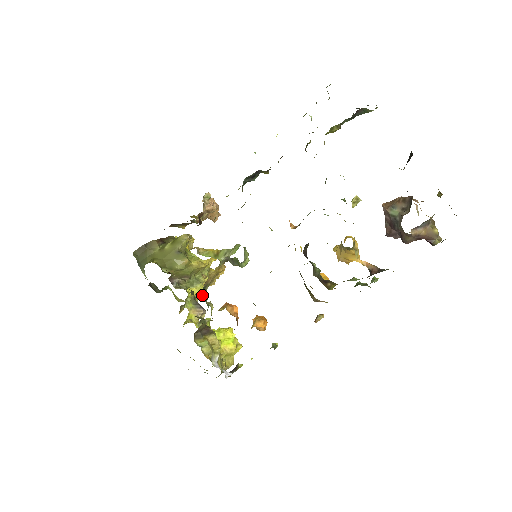
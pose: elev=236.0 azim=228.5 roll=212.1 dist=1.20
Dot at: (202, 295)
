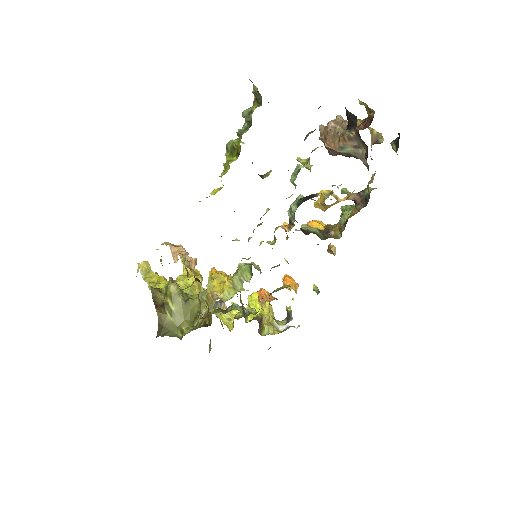
Dot at: (244, 313)
